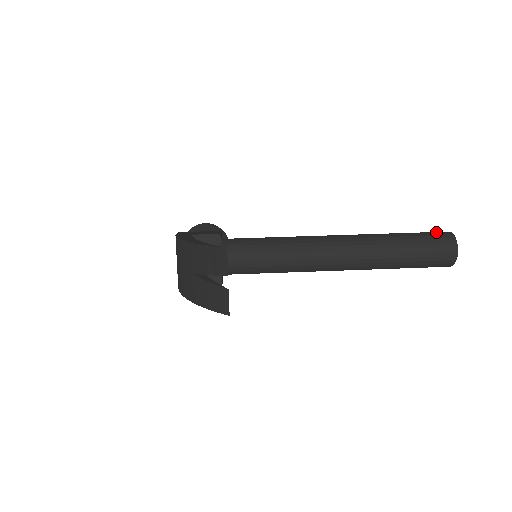
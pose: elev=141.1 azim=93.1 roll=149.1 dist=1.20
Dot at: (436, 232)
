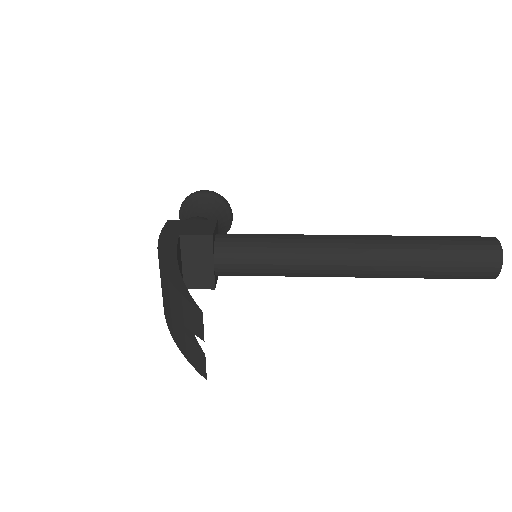
Dot at: (479, 239)
